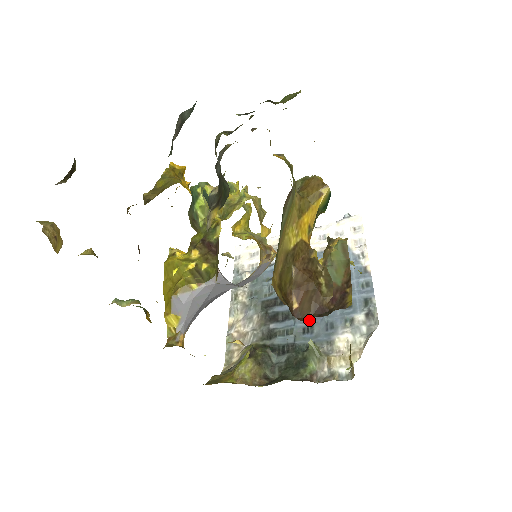
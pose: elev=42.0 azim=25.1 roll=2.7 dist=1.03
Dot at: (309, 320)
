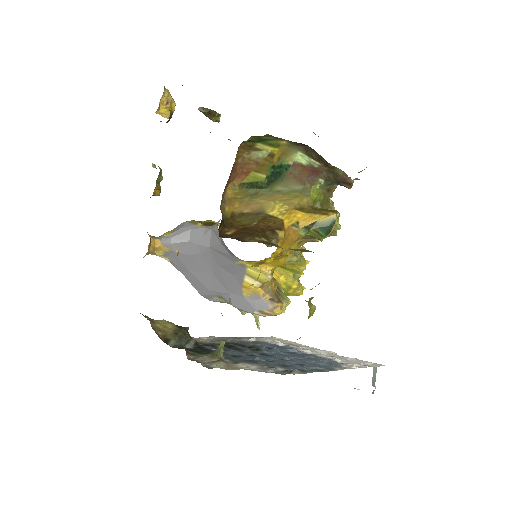
Dot at: (246, 355)
